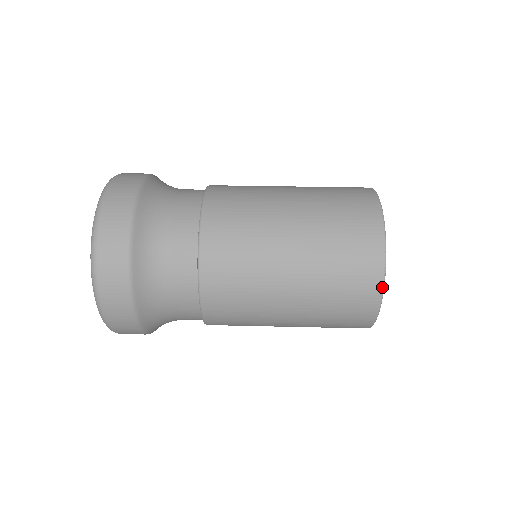
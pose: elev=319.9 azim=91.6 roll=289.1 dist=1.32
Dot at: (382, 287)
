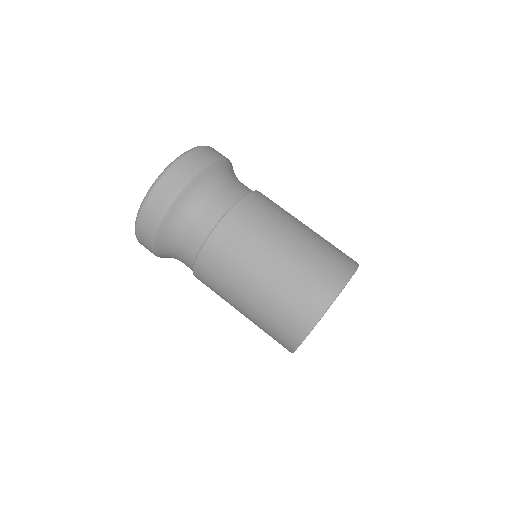
Dot at: occluded
